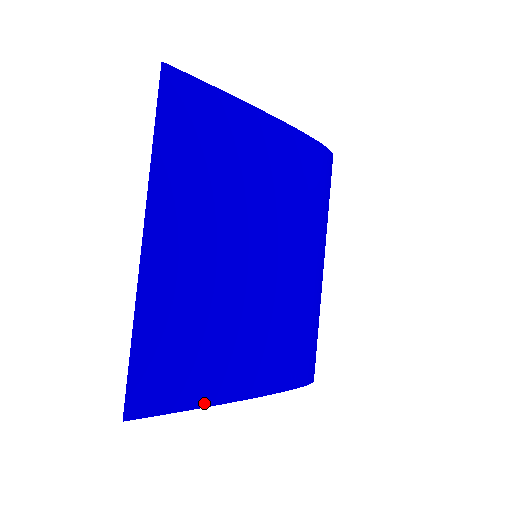
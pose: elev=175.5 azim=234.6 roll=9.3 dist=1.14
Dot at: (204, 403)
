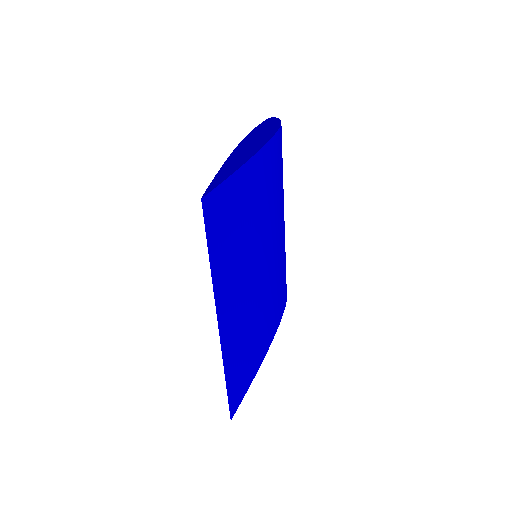
Dot at: (256, 372)
